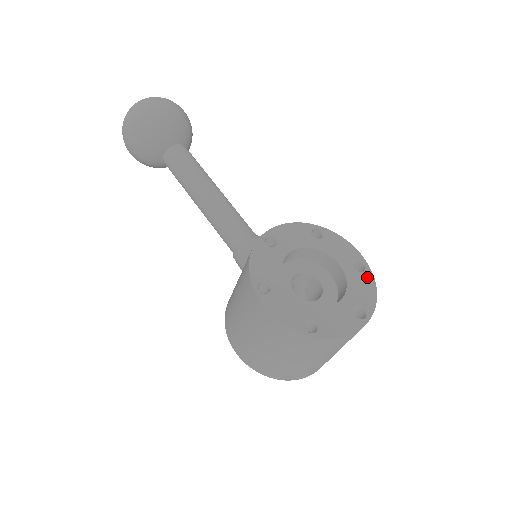
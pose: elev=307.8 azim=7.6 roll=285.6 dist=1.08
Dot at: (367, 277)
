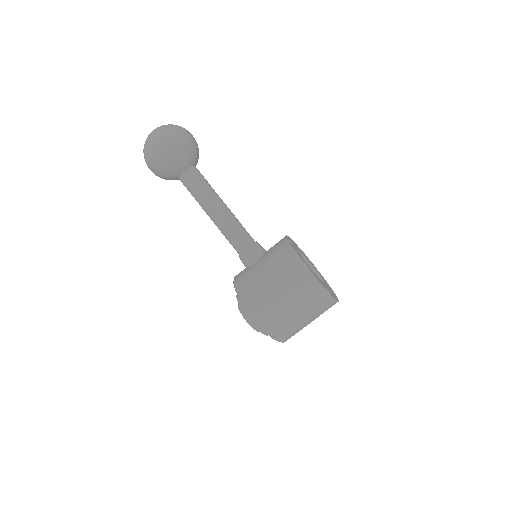
Dot at: occluded
